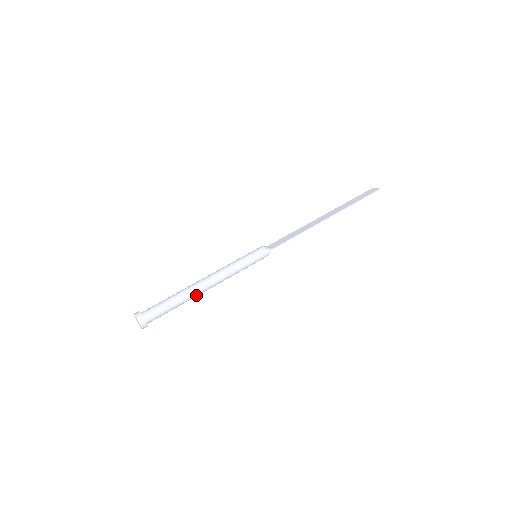
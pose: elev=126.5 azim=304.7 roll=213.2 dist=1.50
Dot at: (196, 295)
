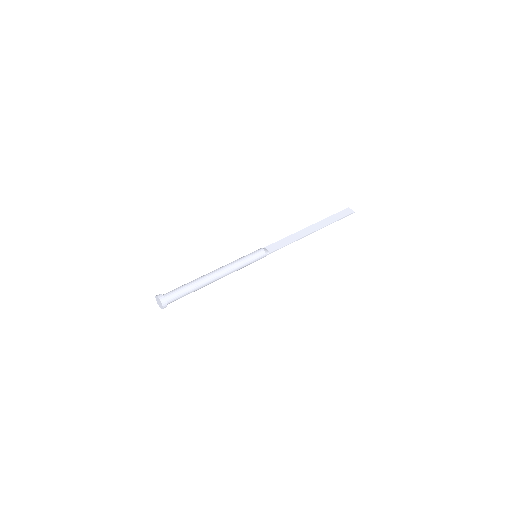
Dot at: occluded
